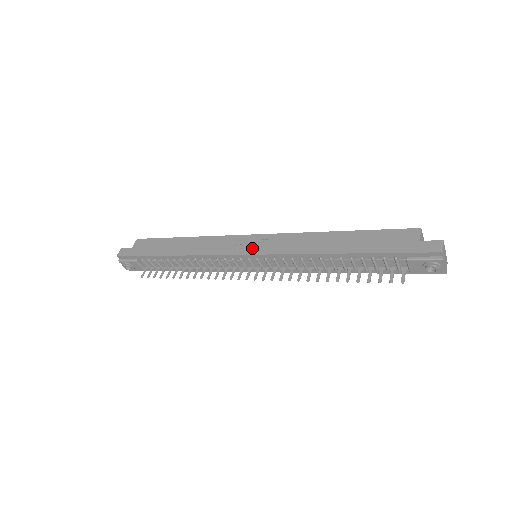
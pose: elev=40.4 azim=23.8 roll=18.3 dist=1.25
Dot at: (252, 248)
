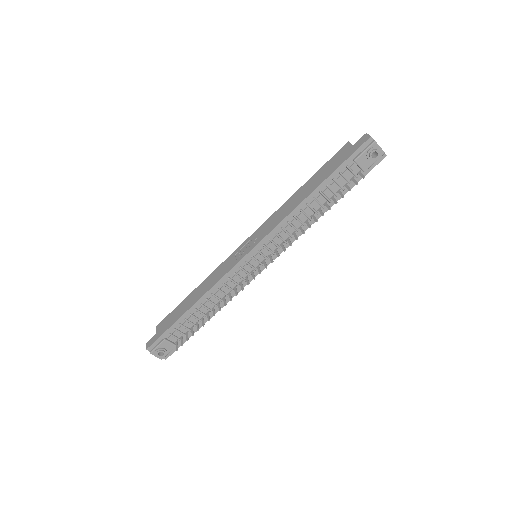
Dot at: (249, 247)
